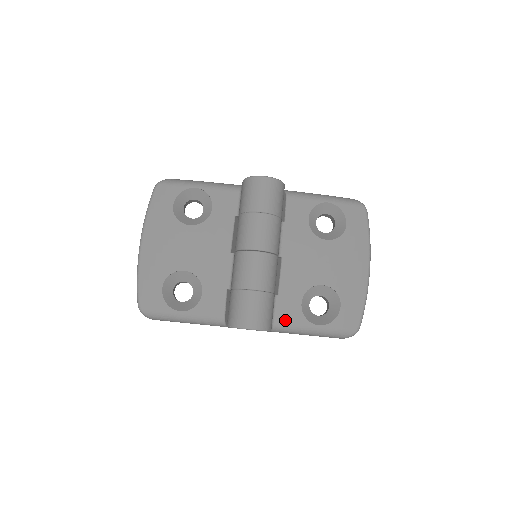
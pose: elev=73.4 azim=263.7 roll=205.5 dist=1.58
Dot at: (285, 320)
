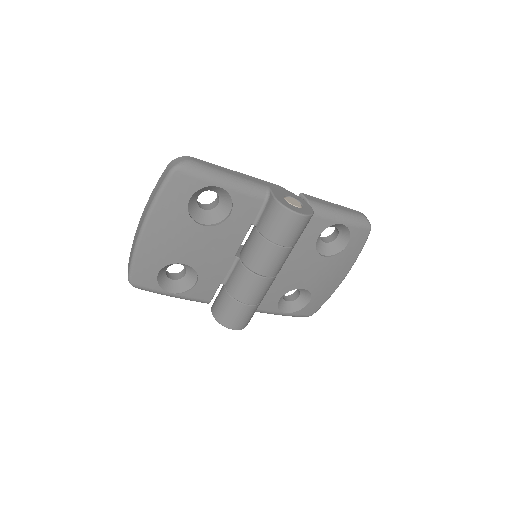
Dot at: (261, 308)
